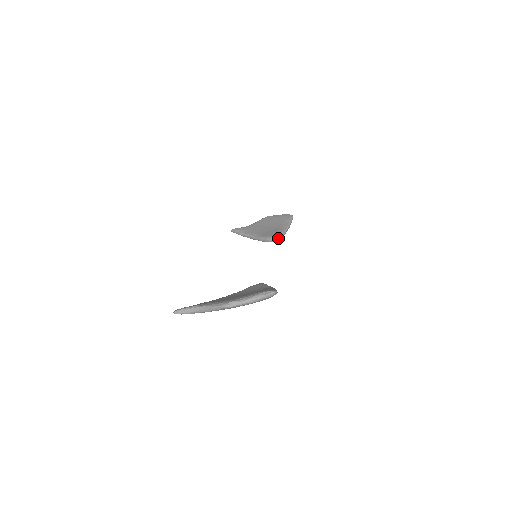
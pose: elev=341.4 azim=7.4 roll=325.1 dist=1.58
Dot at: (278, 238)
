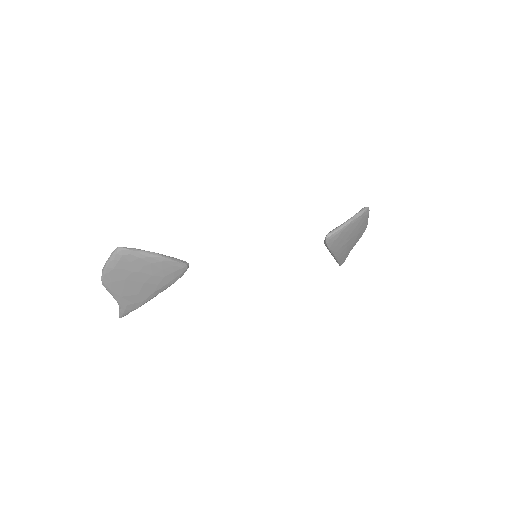
Dot at: (327, 235)
